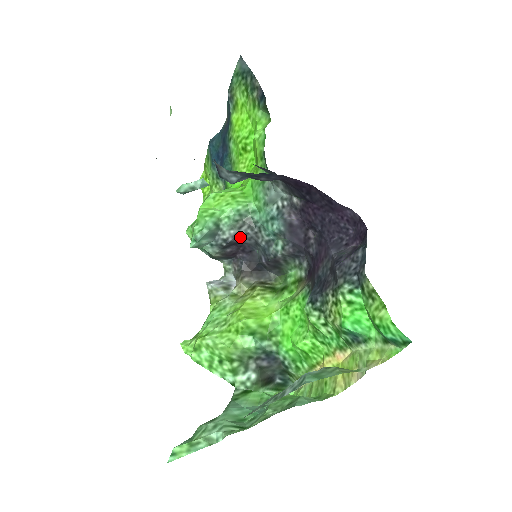
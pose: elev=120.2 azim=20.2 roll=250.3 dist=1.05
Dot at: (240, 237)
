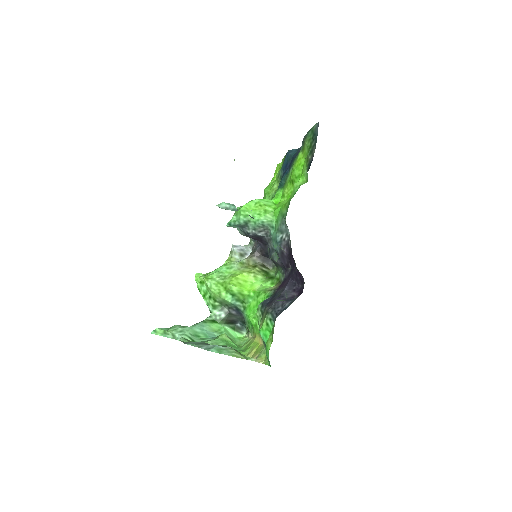
Dot at: (258, 236)
